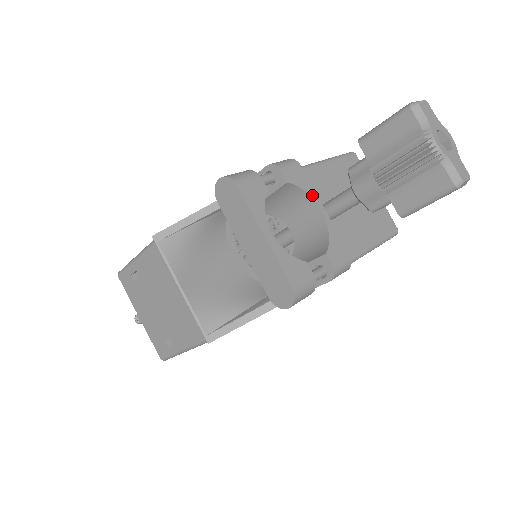
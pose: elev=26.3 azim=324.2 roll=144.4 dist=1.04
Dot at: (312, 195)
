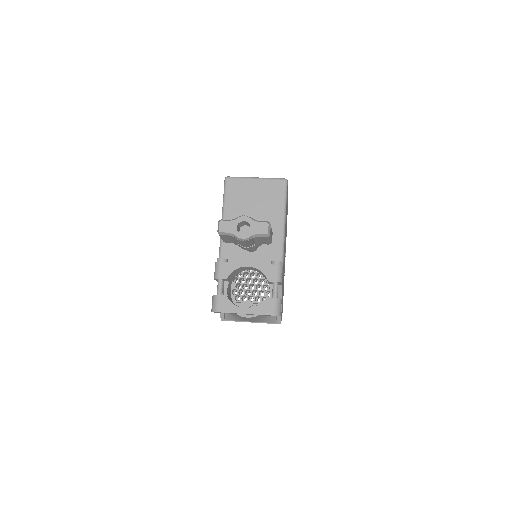
Dot at: (238, 266)
